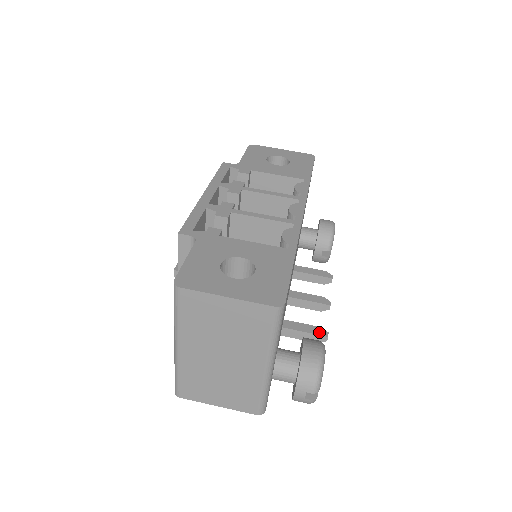
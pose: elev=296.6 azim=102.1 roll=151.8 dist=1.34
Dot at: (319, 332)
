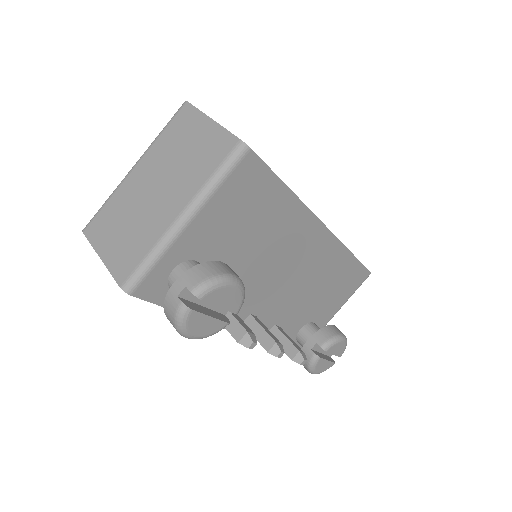
Dot at: (249, 331)
